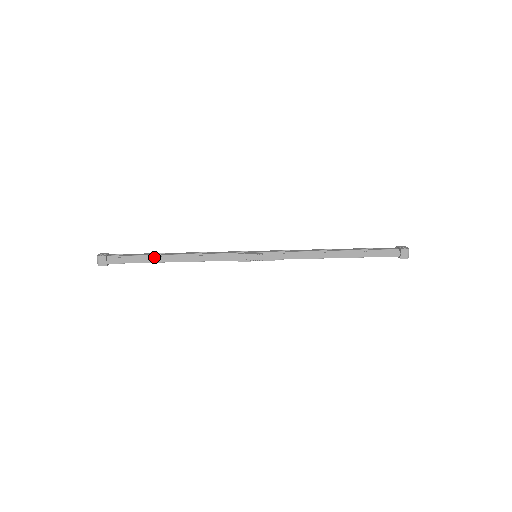
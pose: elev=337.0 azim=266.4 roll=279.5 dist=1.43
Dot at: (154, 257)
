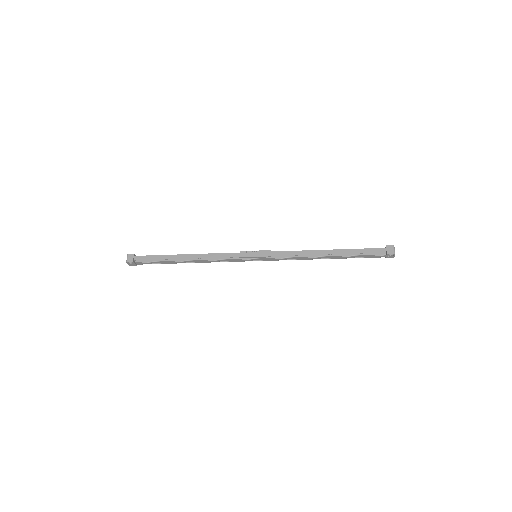
Dot at: (171, 255)
